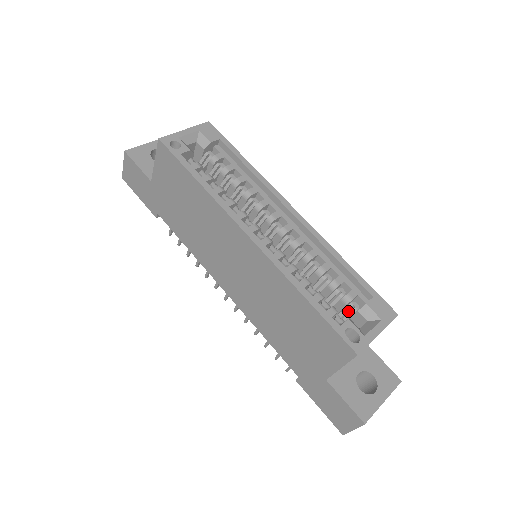
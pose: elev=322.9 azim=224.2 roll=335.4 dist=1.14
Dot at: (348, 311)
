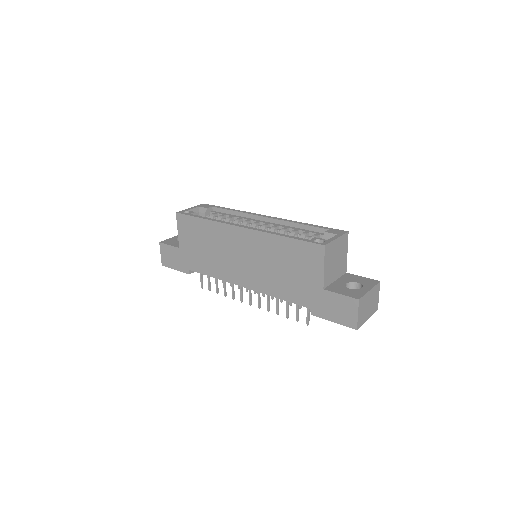
Dot at: occluded
